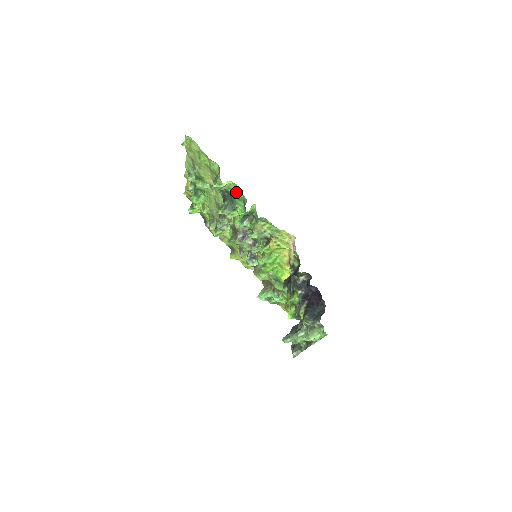
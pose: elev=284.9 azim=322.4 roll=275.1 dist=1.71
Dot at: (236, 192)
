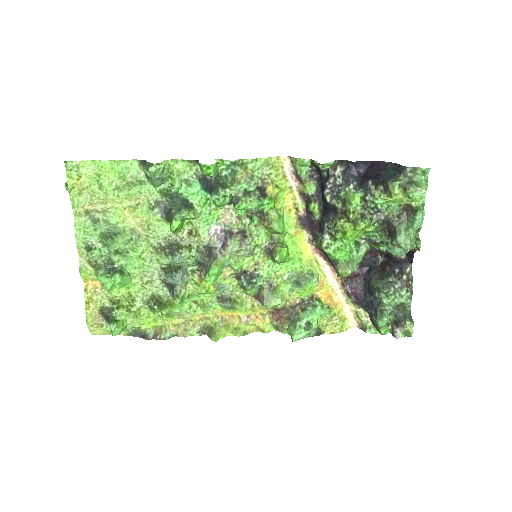
Dot at: (181, 175)
